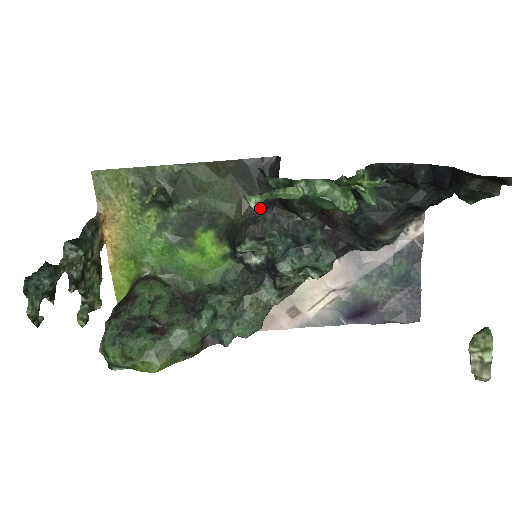
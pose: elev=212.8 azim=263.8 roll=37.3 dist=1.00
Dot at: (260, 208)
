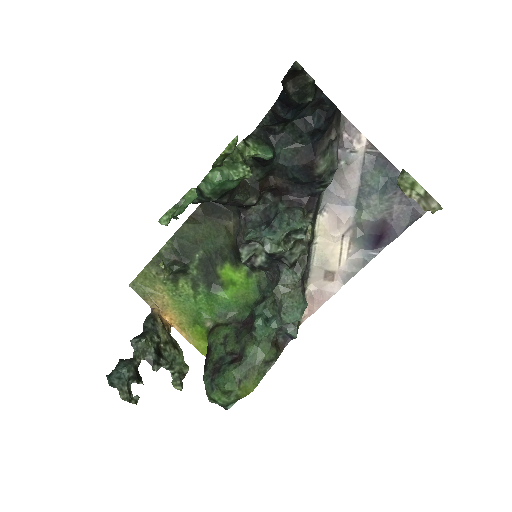
Dot at: occluded
